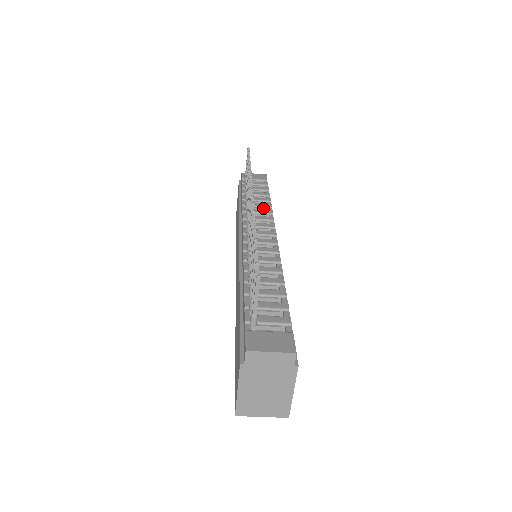
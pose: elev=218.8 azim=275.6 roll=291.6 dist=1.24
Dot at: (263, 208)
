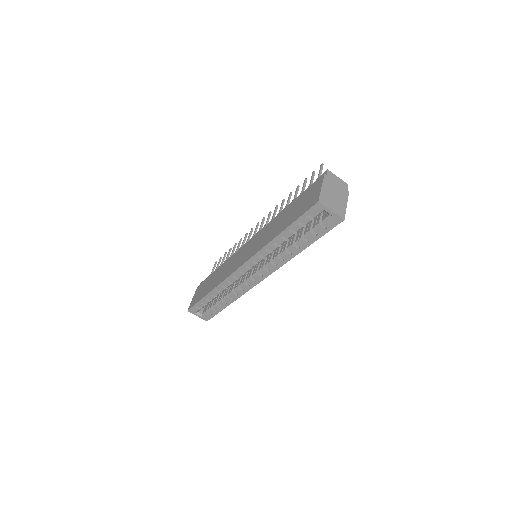
Dot at: occluded
